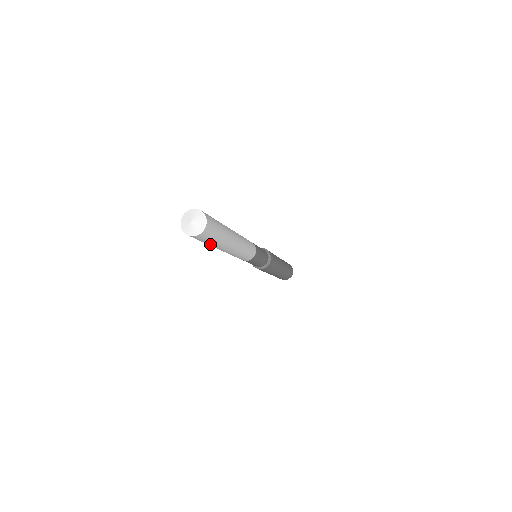
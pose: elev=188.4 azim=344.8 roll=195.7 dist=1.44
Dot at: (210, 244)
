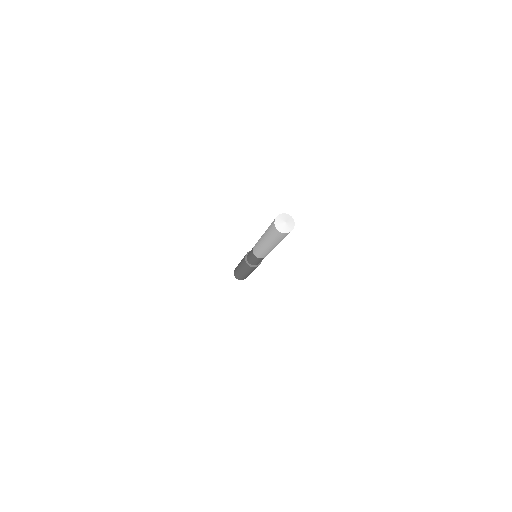
Dot at: (280, 241)
